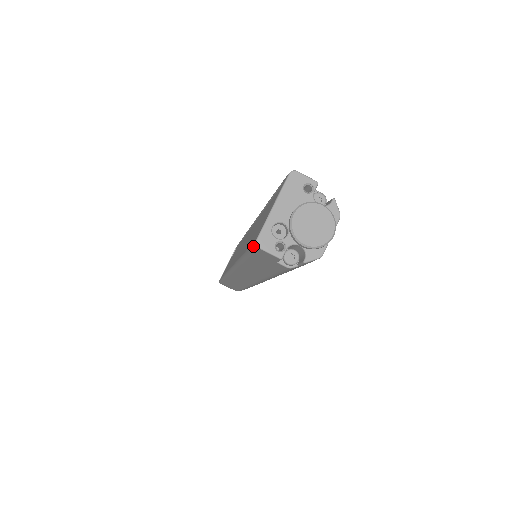
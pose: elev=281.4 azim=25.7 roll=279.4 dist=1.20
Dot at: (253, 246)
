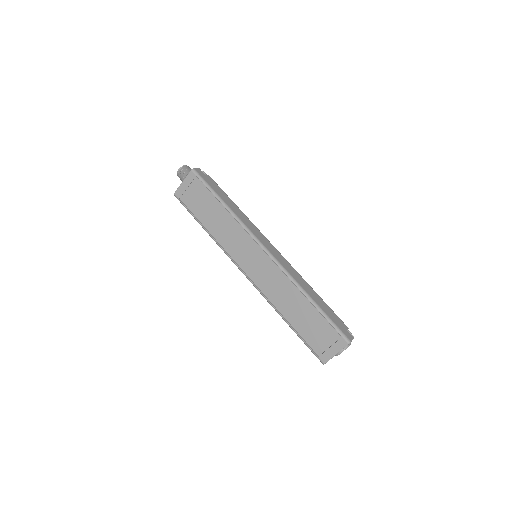
Dot at: occluded
